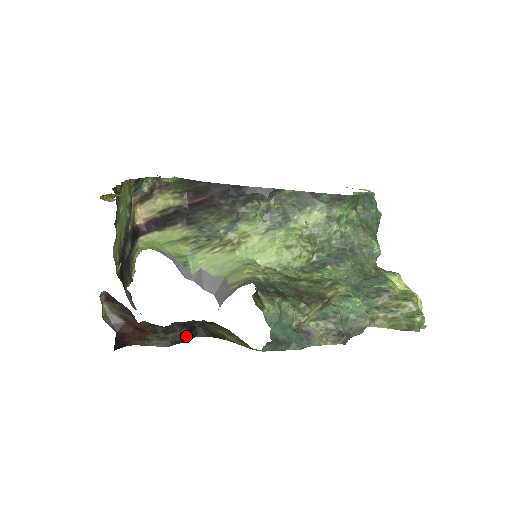
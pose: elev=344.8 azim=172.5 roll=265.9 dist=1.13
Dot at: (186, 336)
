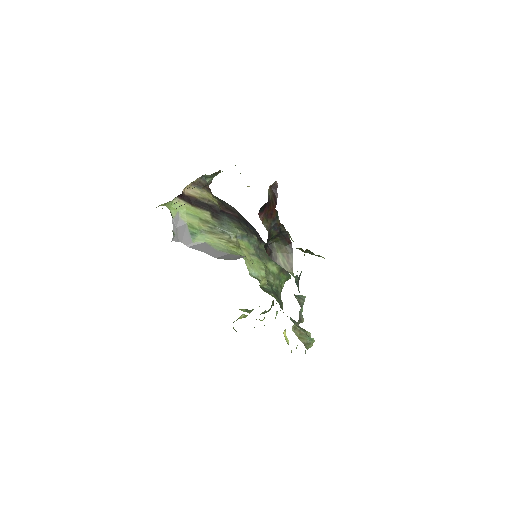
Dot at: occluded
